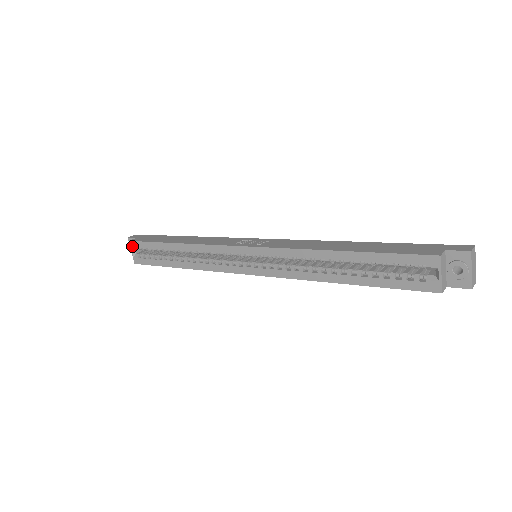
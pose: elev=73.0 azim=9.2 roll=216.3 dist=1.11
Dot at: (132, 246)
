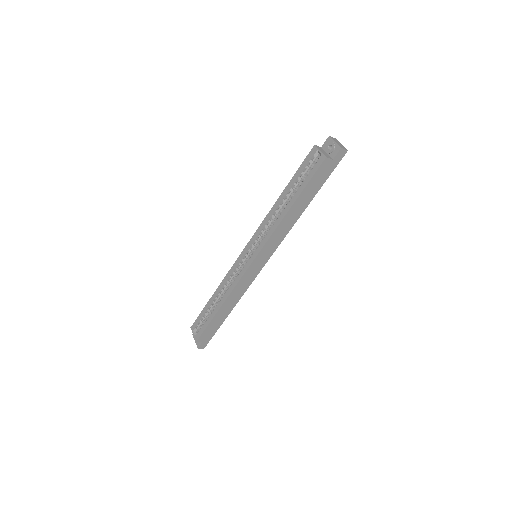
Dot at: (193, 329)
